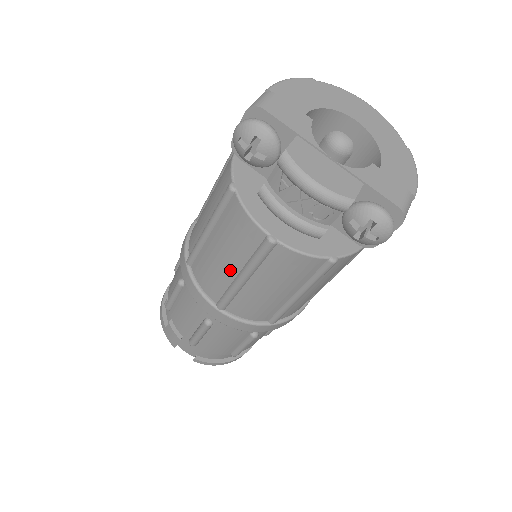
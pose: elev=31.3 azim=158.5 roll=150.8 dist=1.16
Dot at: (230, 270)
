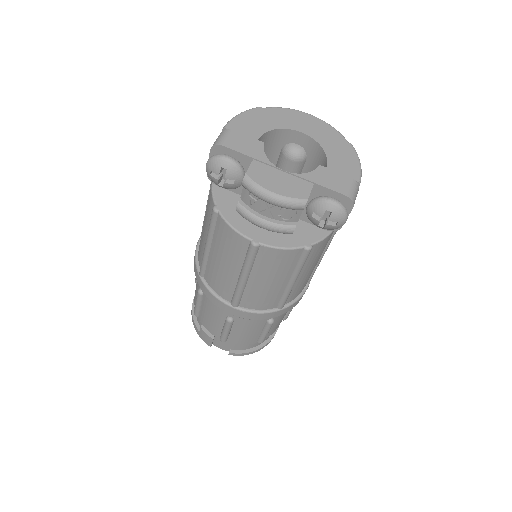
Dot at: (232, 274)
